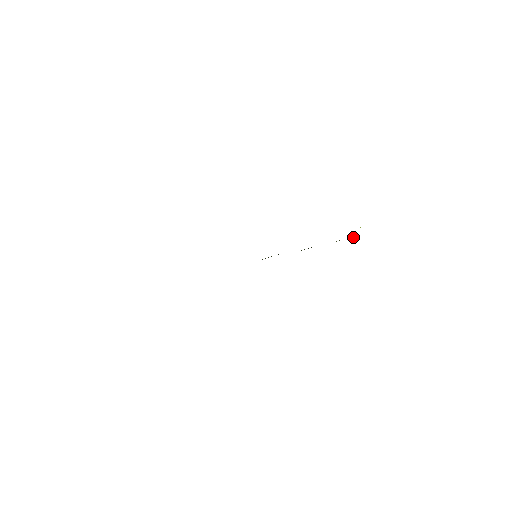
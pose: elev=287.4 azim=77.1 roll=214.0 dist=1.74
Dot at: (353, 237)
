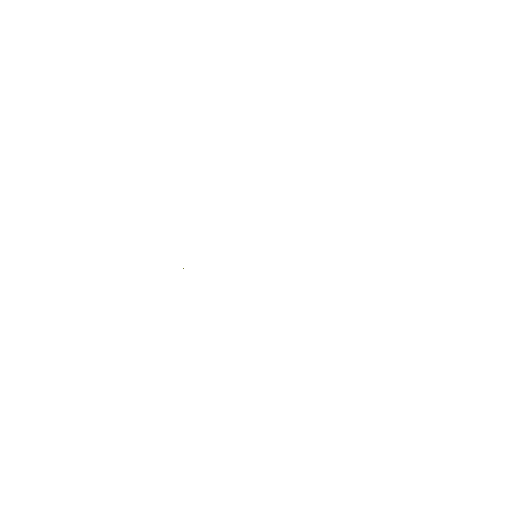
Dot at: occluded
